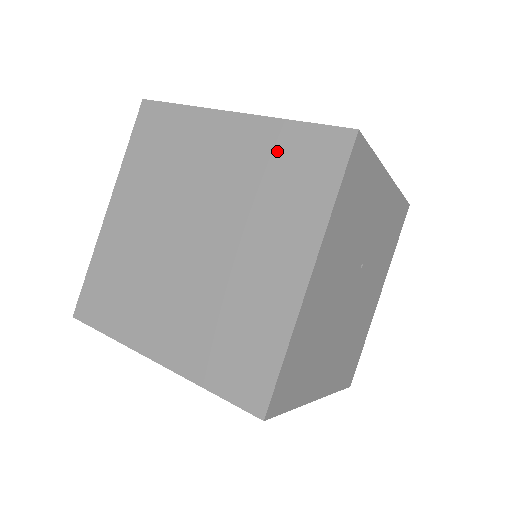
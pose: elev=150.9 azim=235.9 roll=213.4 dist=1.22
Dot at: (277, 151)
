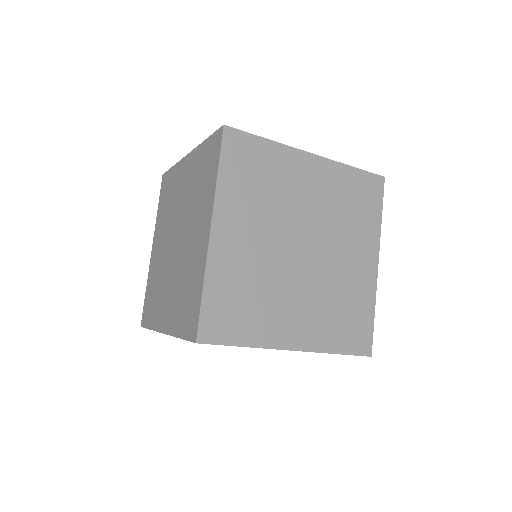
Dot at: (200, 164)
